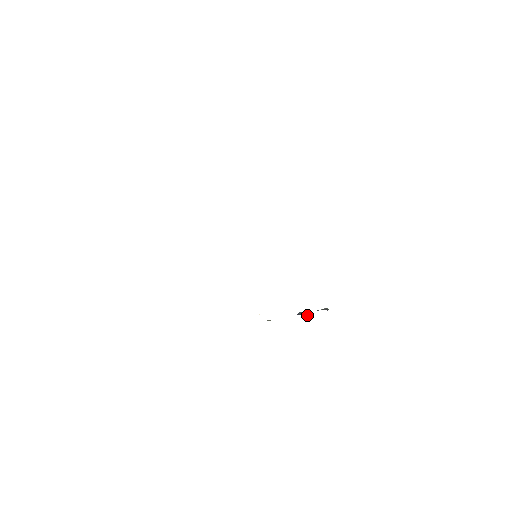
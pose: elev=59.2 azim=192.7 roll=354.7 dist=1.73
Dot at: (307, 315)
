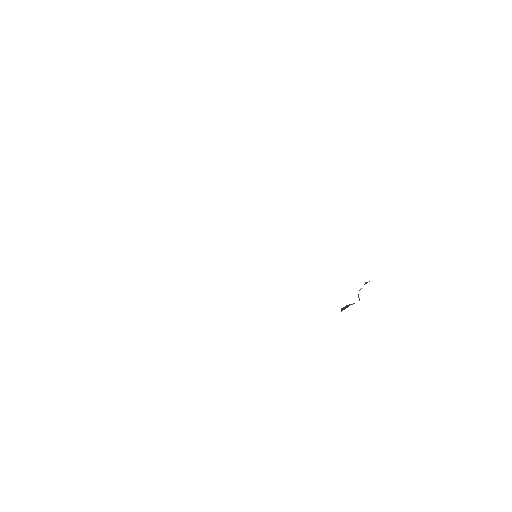
Dot at: (352, 304)
